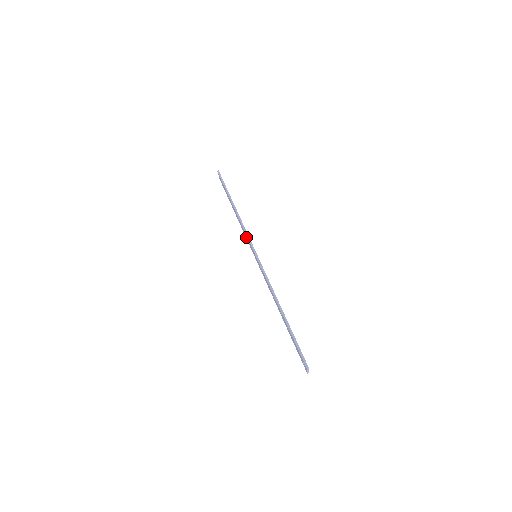
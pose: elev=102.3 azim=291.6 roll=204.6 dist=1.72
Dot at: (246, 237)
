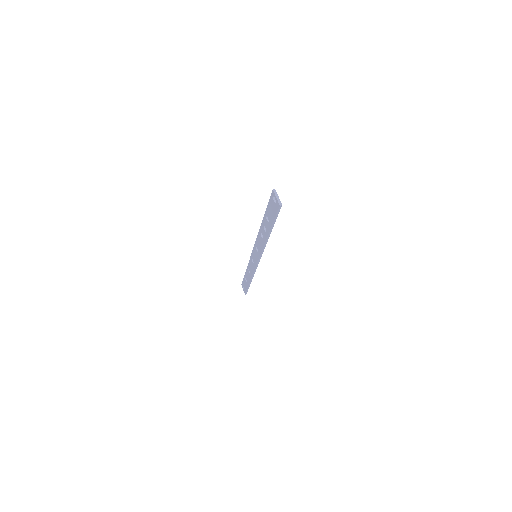
Dot at: (252, 266)
